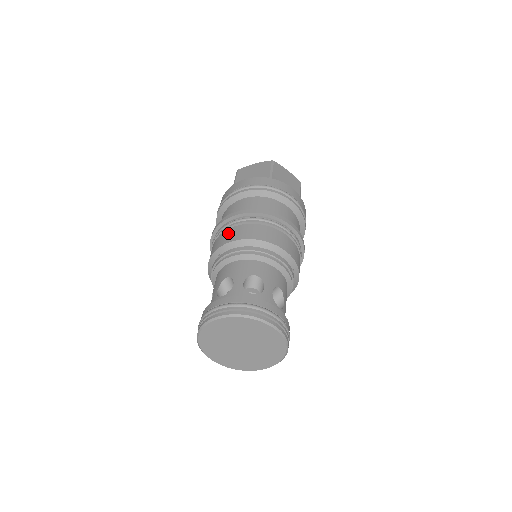
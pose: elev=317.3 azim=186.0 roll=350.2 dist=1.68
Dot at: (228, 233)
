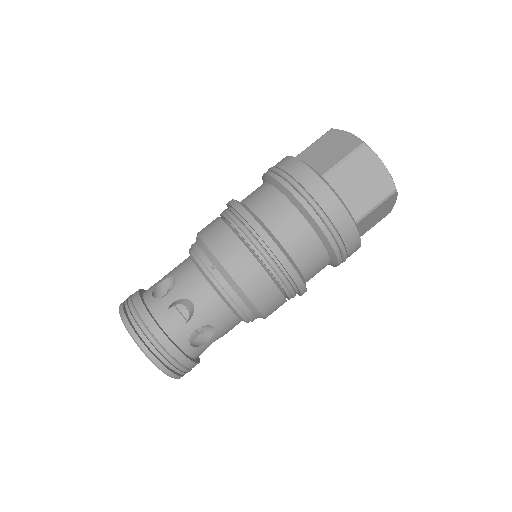
Dot at: (244, 260)
